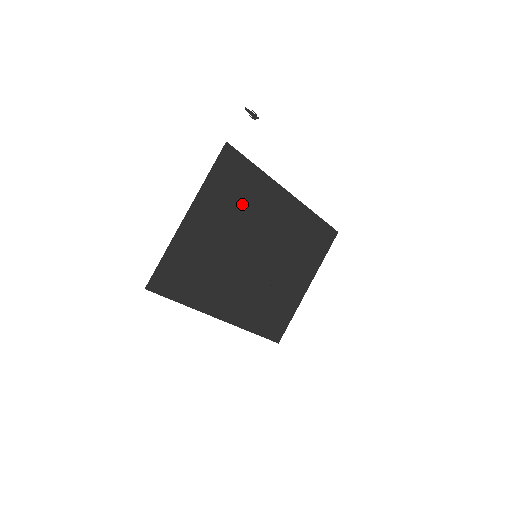
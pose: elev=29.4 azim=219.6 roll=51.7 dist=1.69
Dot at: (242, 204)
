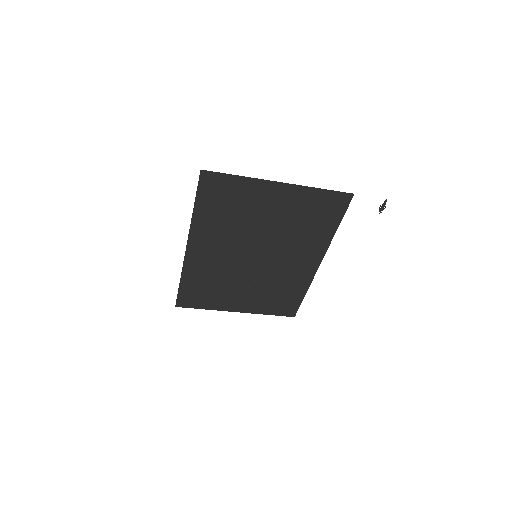
Dot at: (302, 227)
